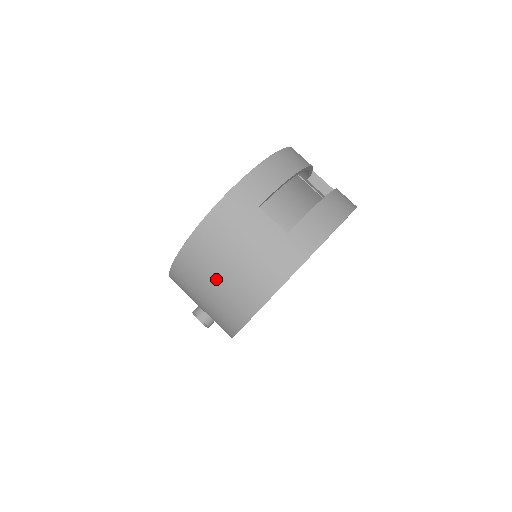
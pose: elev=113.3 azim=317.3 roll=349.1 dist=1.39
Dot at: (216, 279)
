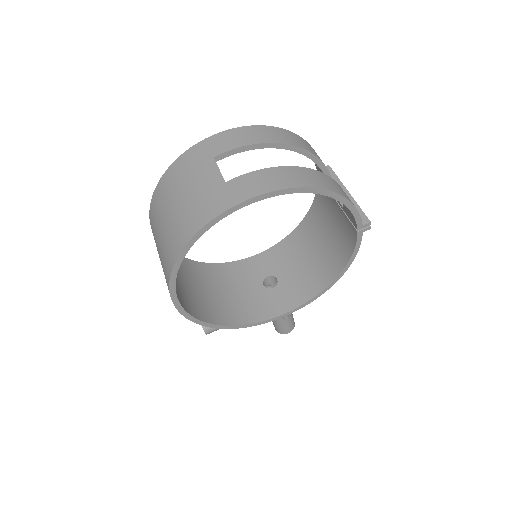
Dot at: (162, 226)
